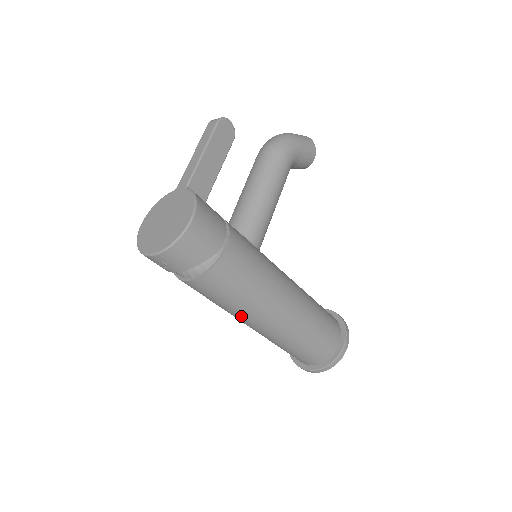
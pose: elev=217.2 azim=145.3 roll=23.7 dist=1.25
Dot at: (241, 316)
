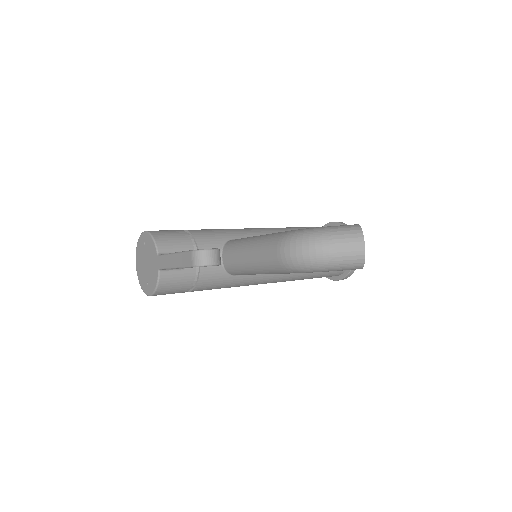
Dot at: occluded
